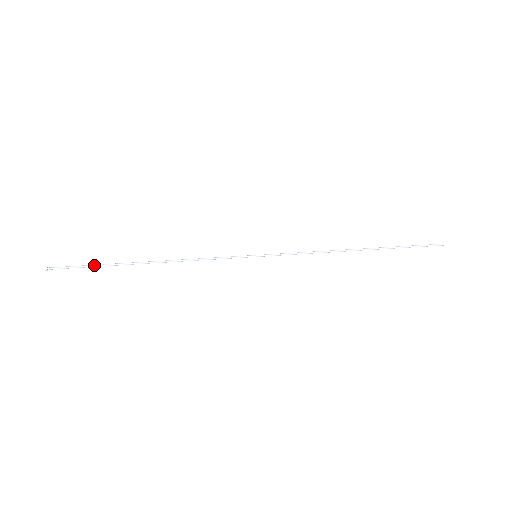
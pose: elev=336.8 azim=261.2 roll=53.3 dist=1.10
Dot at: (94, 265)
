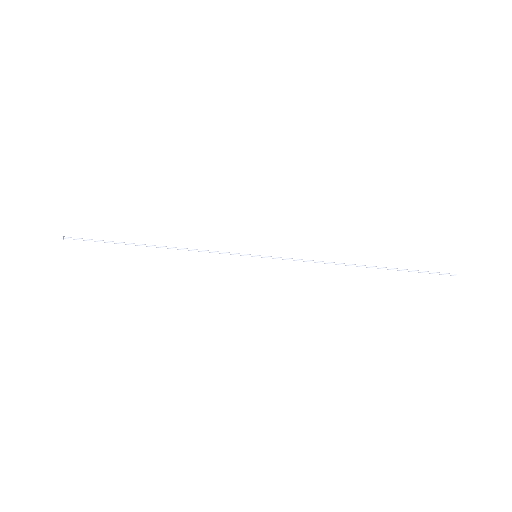
Dot at: (104, 242)
